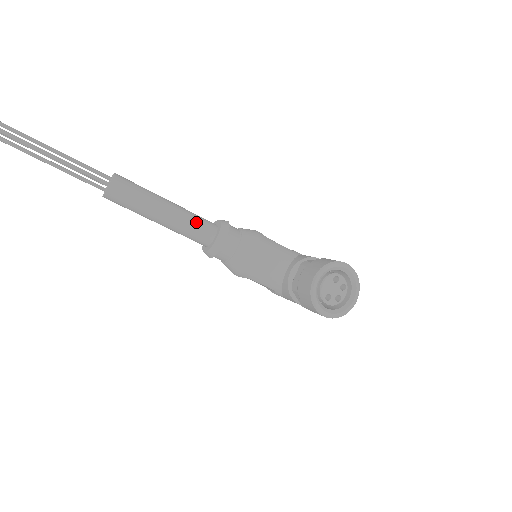
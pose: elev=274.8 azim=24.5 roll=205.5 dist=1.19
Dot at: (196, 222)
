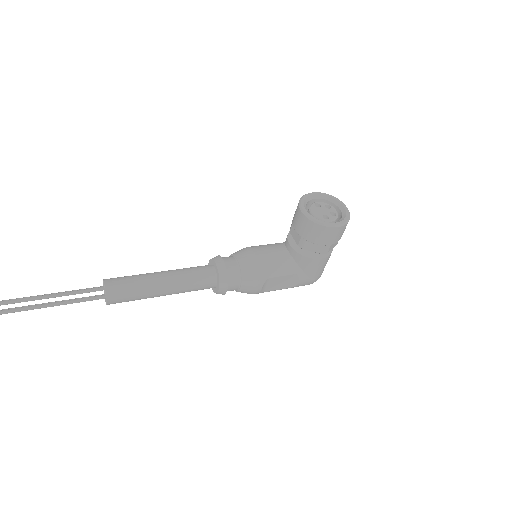
Dot at: (192, 269)
